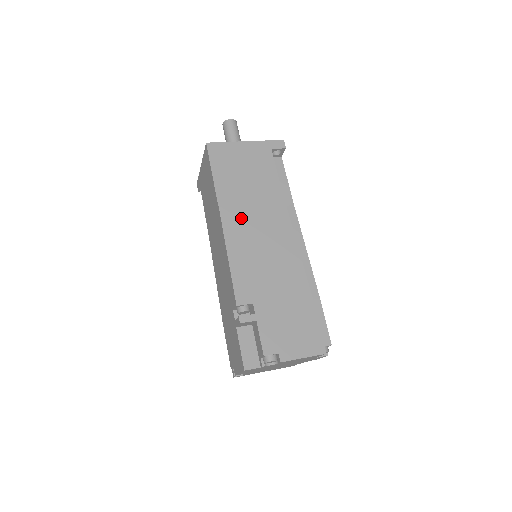
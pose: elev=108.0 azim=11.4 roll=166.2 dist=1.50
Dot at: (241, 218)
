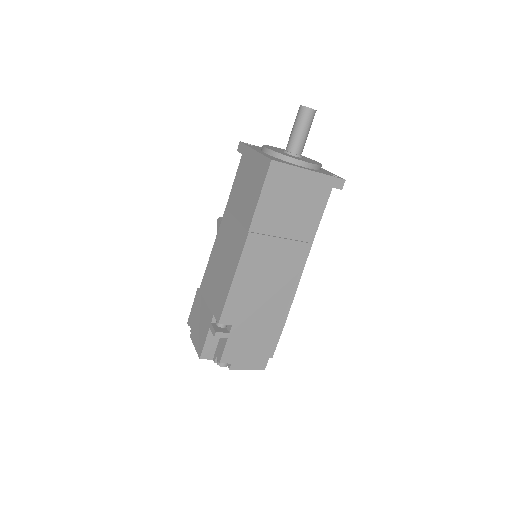
Dot at: (262, 251)
